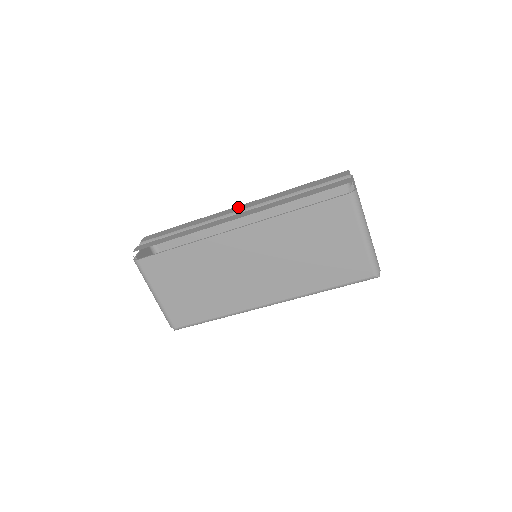
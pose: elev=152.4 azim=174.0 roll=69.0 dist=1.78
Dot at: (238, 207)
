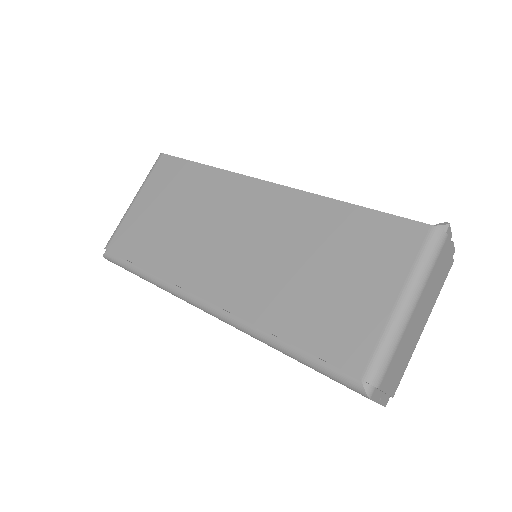
Dot at: occluded
